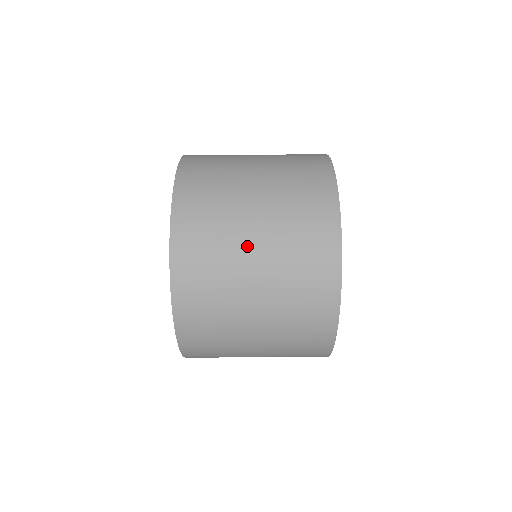
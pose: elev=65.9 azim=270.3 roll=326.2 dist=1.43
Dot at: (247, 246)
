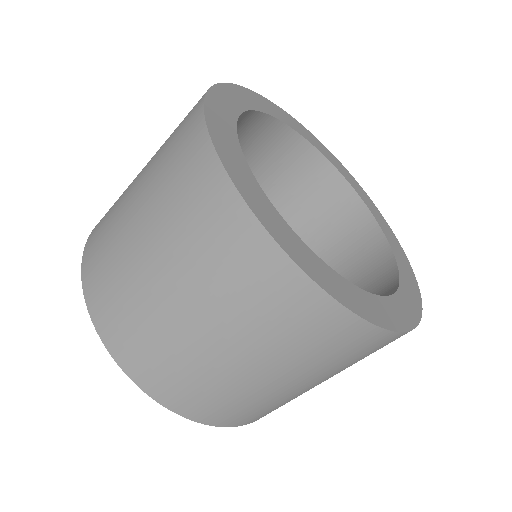
Dot at: (164, 299)
